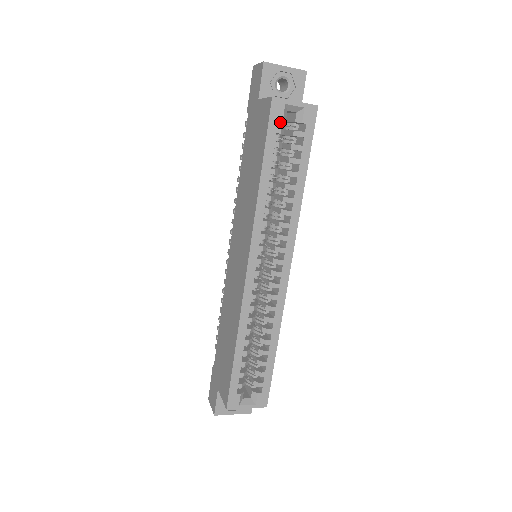
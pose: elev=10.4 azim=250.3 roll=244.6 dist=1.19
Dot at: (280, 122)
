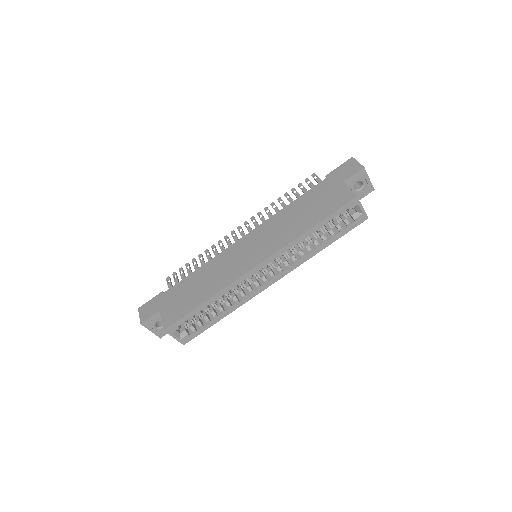
Dot at: occluded
